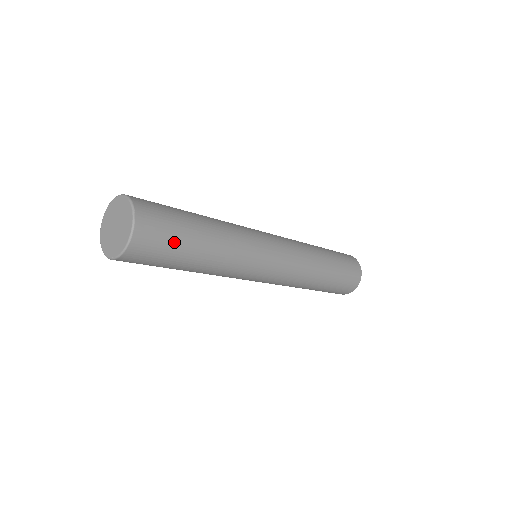
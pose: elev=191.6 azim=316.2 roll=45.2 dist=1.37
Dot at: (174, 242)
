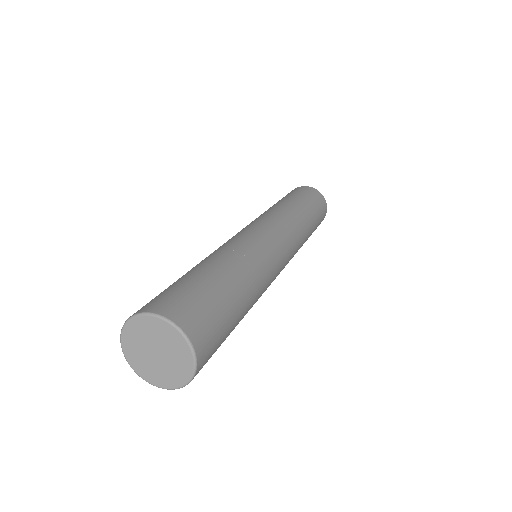
Dot at: occluded
